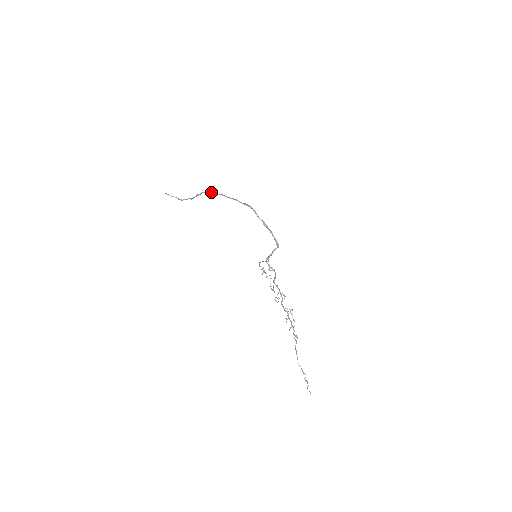
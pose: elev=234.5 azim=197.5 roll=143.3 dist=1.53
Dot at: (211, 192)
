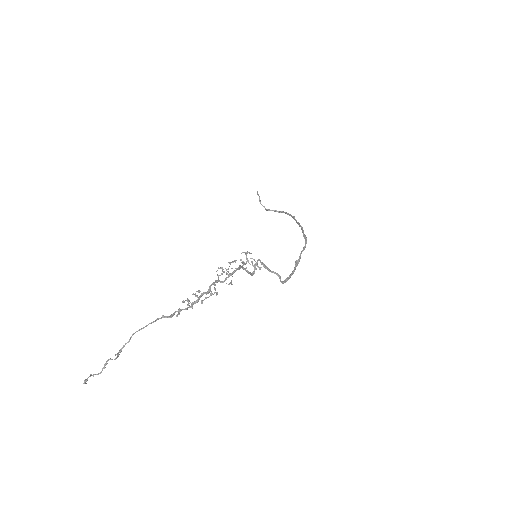
Dot at: (290, 215)
